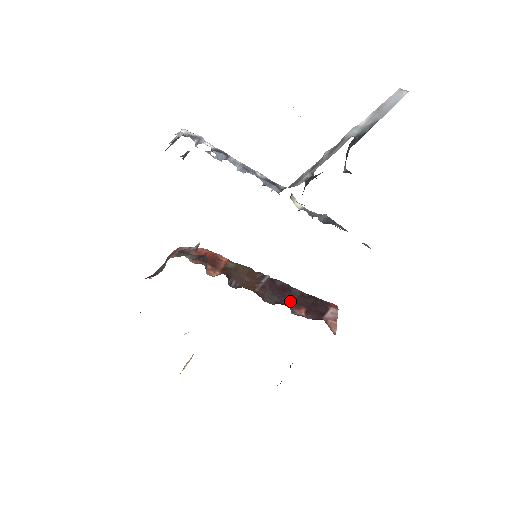
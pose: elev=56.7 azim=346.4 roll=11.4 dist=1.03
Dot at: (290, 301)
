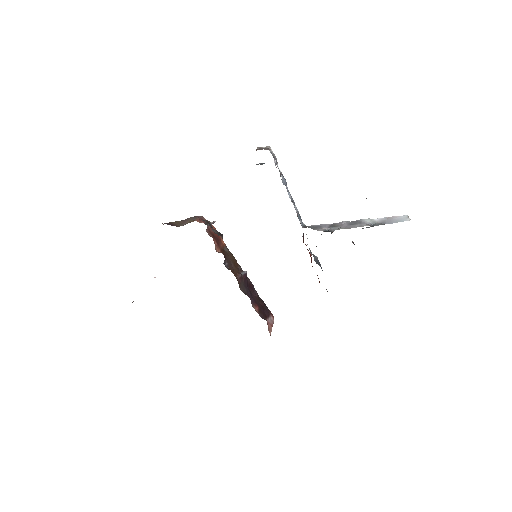
Dot at: (252, 297)
